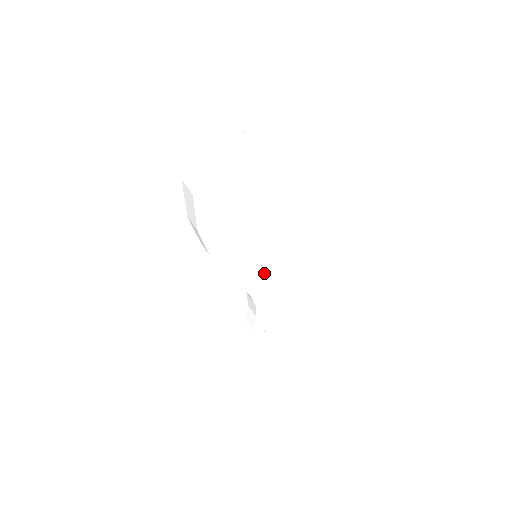
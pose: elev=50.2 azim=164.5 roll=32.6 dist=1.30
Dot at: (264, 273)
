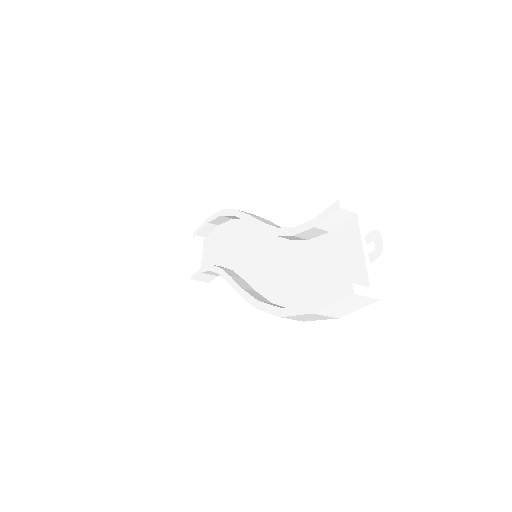
Dot at: occluded
